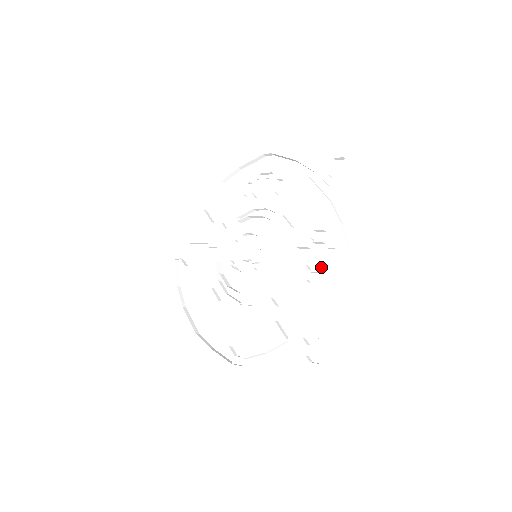
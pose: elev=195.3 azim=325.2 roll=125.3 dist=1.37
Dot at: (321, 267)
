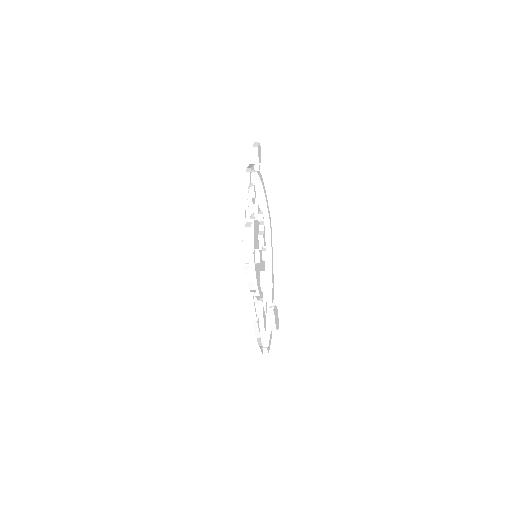
Dot at: occluded
